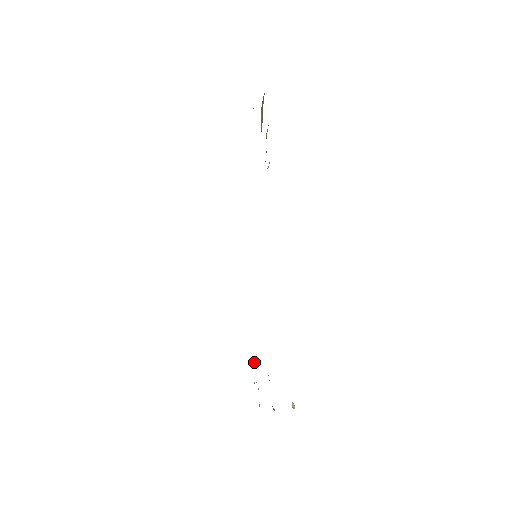
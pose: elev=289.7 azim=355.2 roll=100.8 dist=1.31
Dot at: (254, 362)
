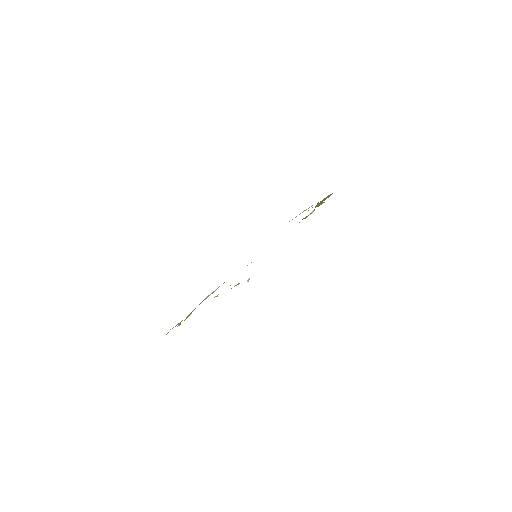
Dot at: occluded
